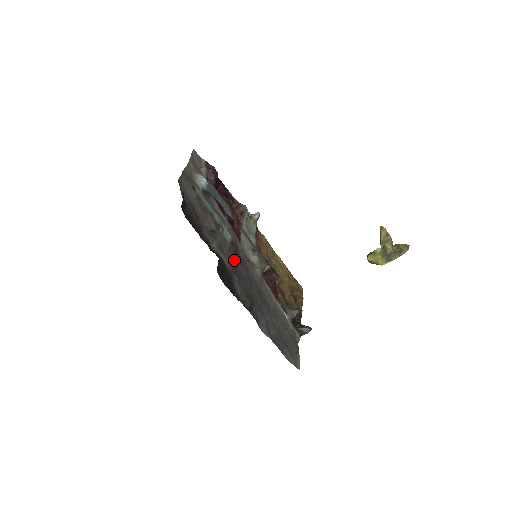
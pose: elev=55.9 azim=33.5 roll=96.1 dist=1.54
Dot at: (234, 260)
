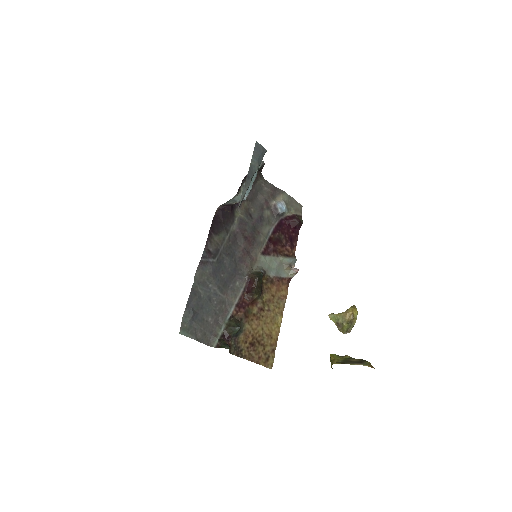
Dot at: (240, 237)
